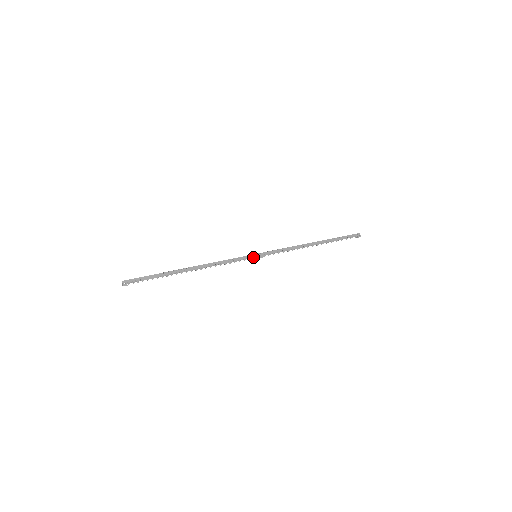
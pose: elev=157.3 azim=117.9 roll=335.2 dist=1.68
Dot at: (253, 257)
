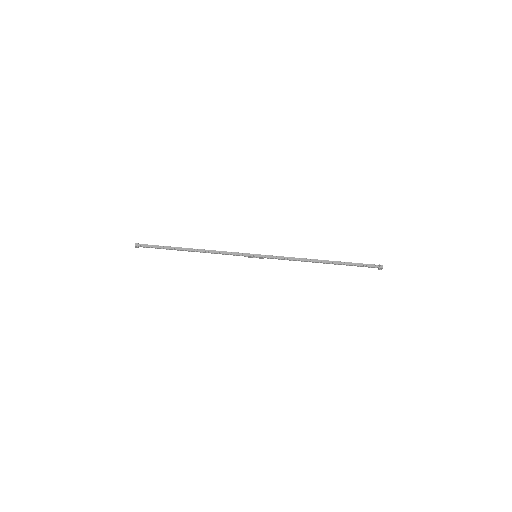
Dot at: (252, 257)
